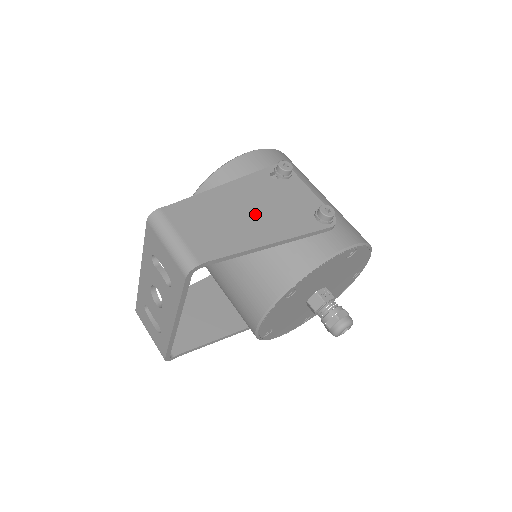
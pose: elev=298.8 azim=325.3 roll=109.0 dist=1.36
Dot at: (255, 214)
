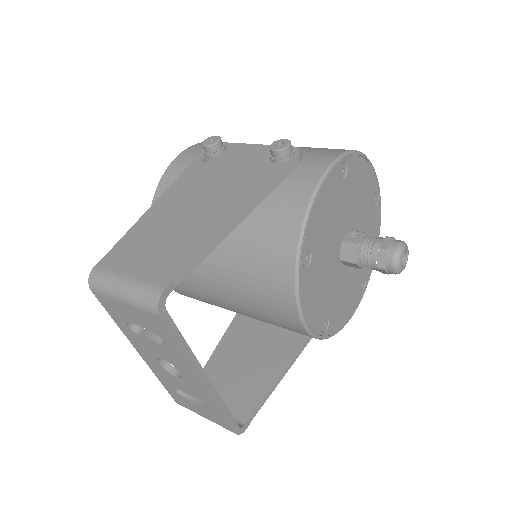
Dot at: (204, 203)
